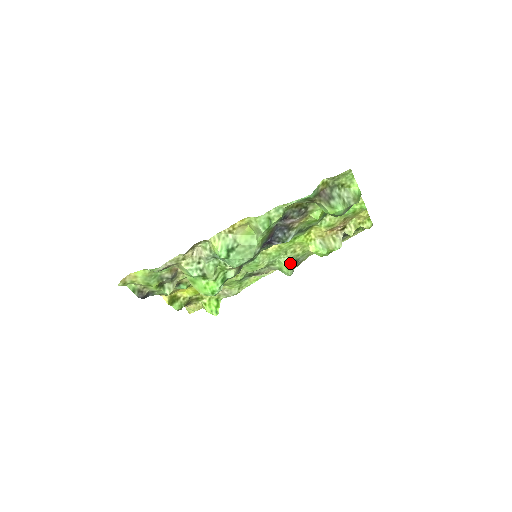
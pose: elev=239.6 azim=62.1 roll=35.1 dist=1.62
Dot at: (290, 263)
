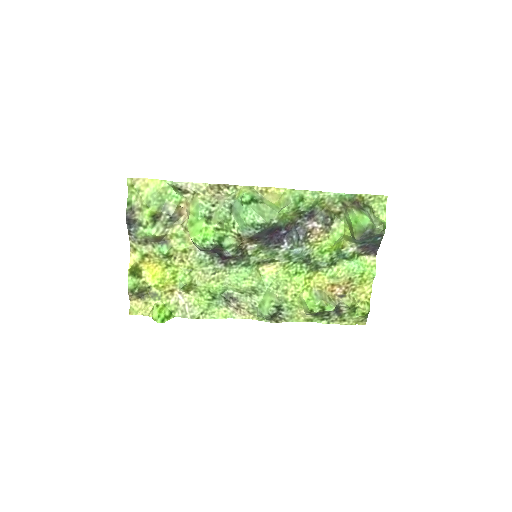
Dot at: (276, 300)
